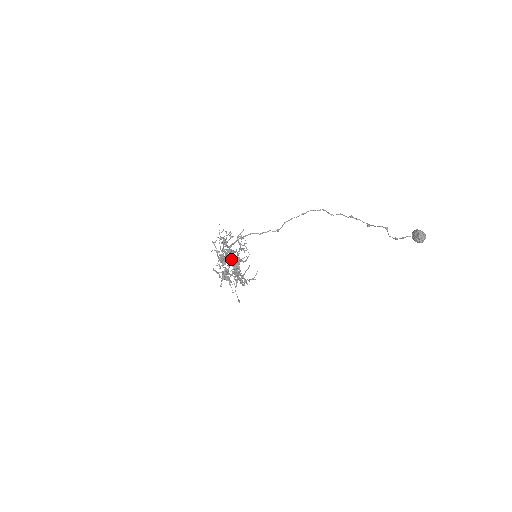
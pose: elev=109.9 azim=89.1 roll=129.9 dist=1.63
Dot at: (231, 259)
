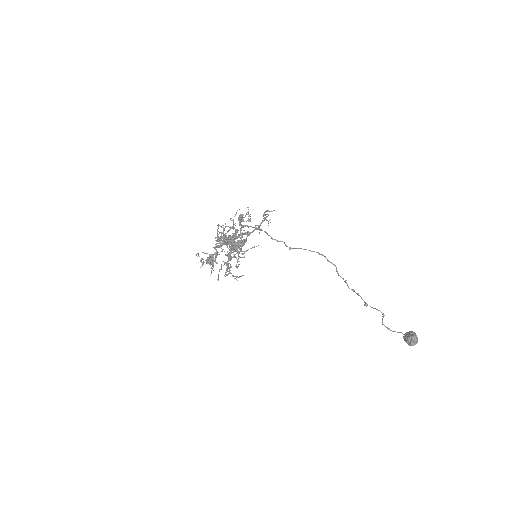
Dot at: (234, 240)
